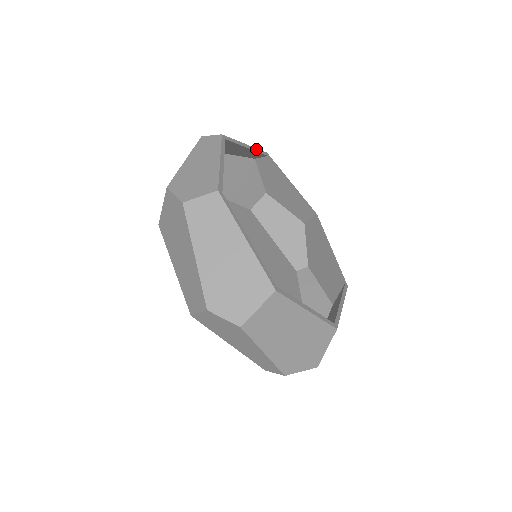
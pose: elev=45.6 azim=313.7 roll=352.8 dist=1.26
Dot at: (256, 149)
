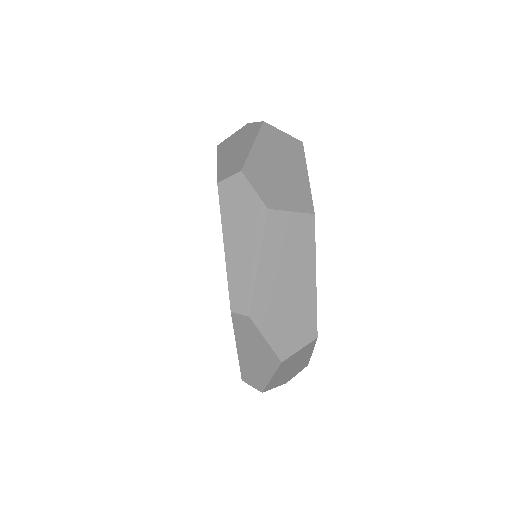
Dot at: occluded
